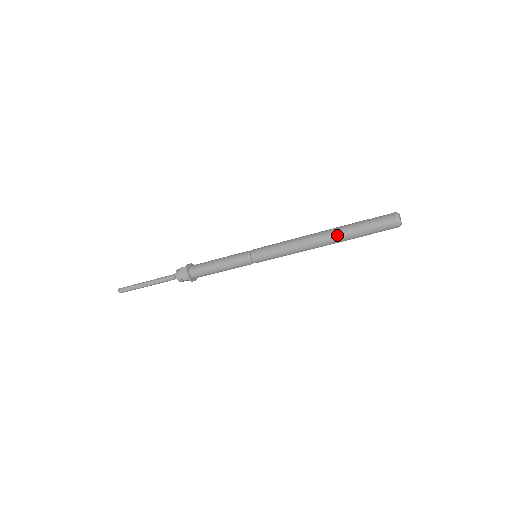
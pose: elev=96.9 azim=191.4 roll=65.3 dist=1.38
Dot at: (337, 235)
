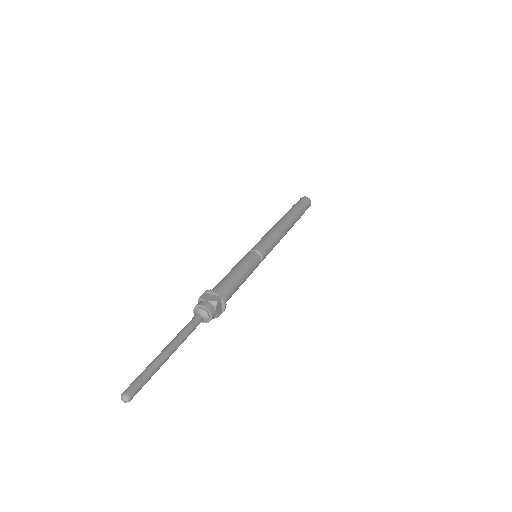
Dot at: (290, 213)
